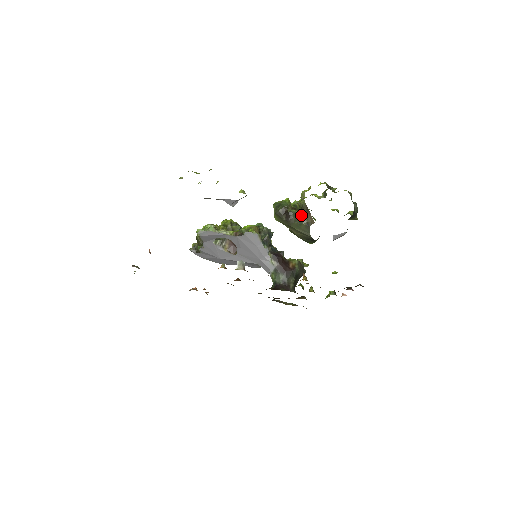
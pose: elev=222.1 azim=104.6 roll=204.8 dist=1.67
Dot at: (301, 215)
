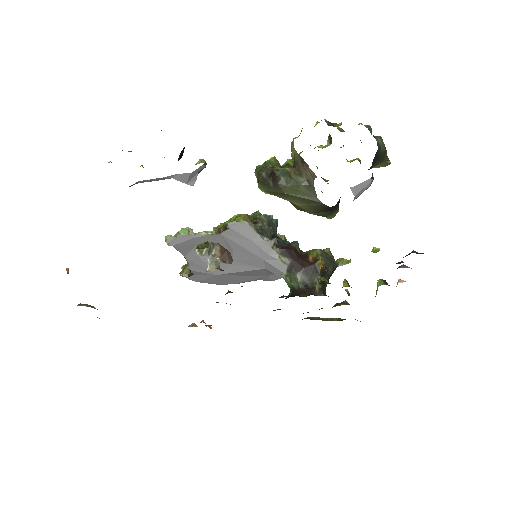
Dot at: (295, 172)
